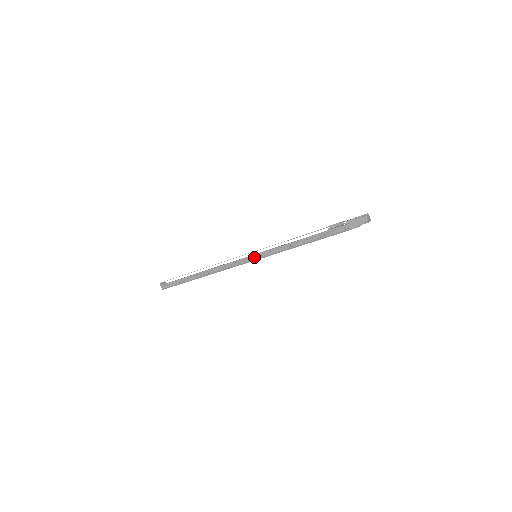
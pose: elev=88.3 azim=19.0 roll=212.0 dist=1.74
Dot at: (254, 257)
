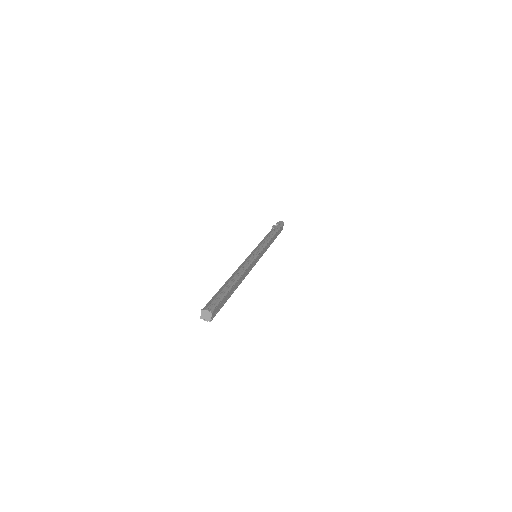
Dot at: (257, 251)
